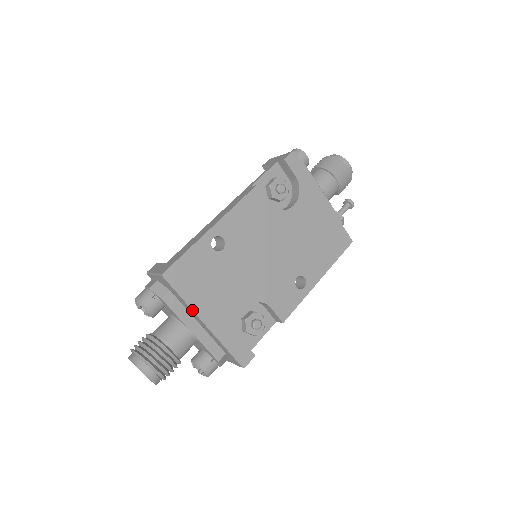
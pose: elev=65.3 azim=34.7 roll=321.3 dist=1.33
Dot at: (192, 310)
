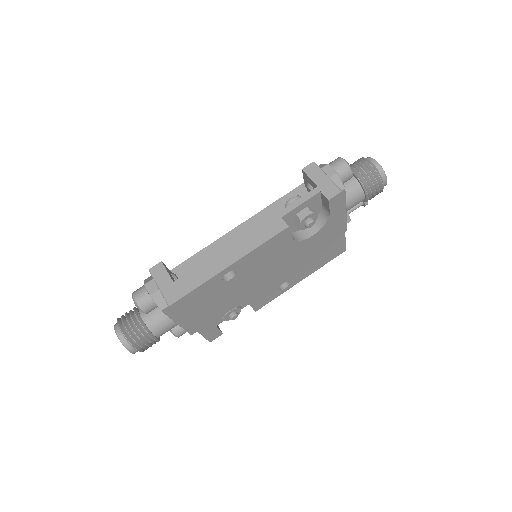
Dot at: (185, 321)
